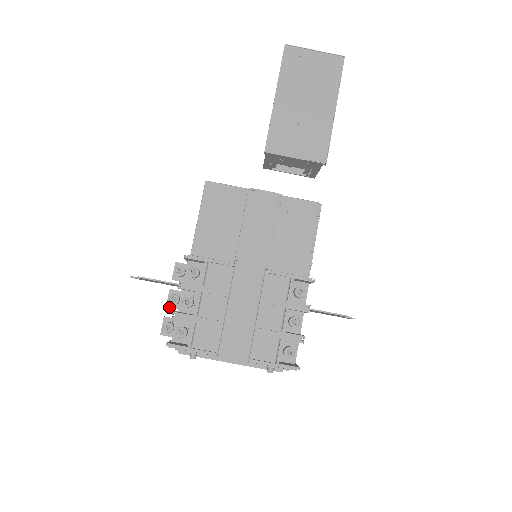
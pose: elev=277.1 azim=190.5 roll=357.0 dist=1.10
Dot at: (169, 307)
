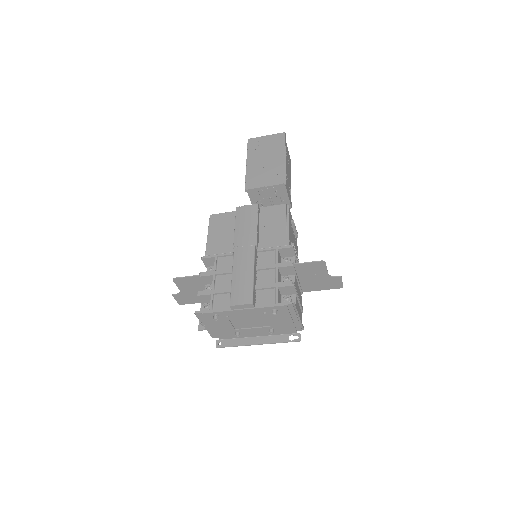
Dot at: occluded
